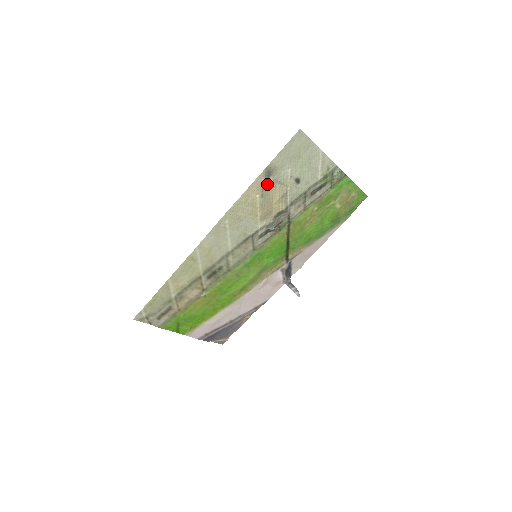
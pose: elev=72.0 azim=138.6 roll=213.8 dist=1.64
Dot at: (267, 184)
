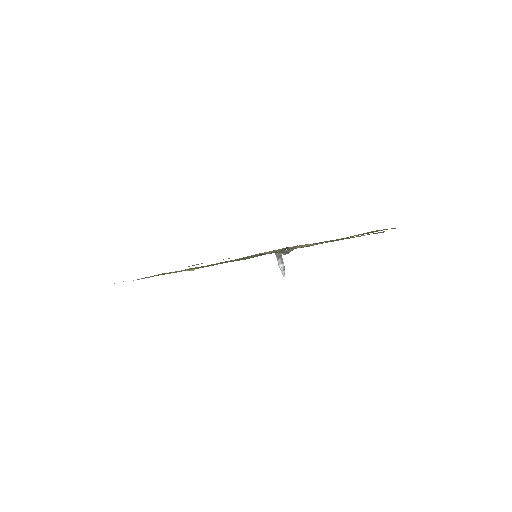
Dot at: occluded
